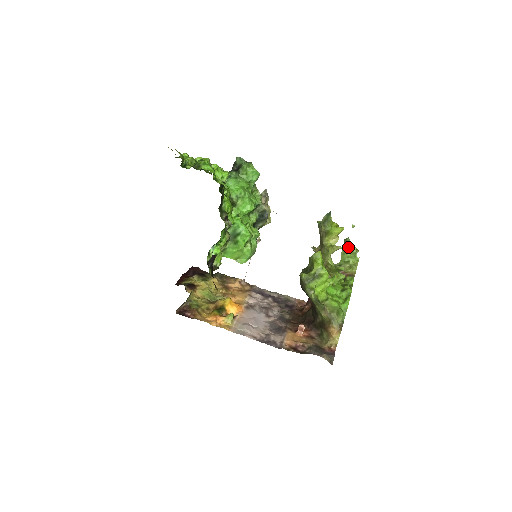
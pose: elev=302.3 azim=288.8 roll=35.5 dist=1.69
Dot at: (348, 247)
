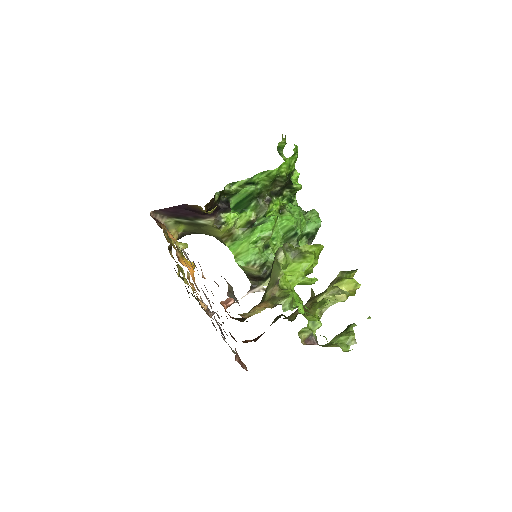
Dot at: (347, 331)
